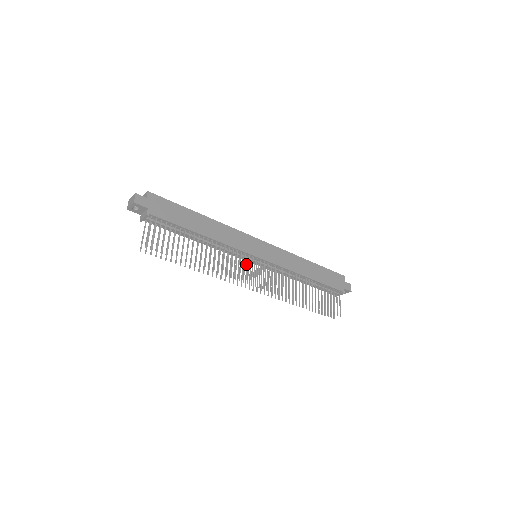
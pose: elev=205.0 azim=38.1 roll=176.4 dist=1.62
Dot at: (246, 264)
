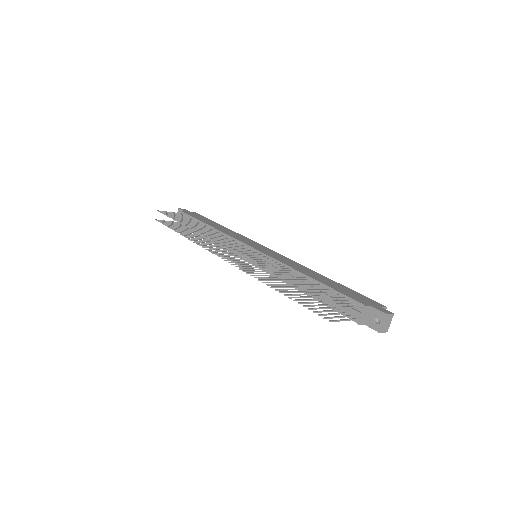
Dot at: (240, 258)
